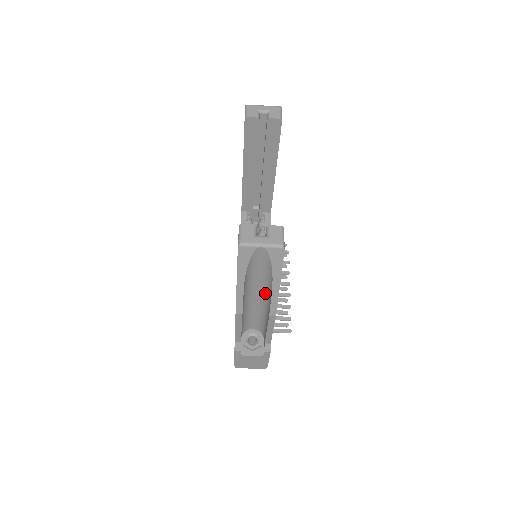
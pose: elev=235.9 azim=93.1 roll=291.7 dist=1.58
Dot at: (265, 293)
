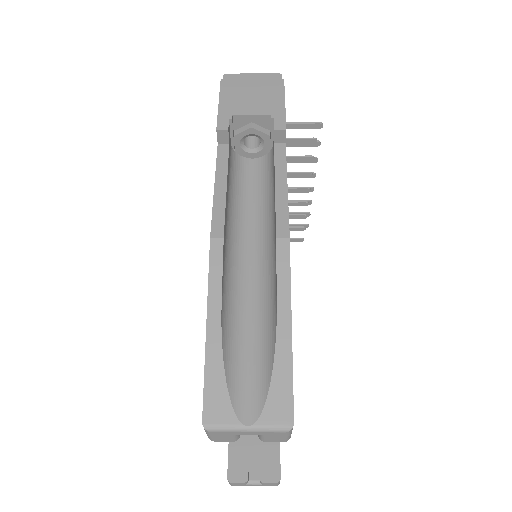
Dot at: occluded
